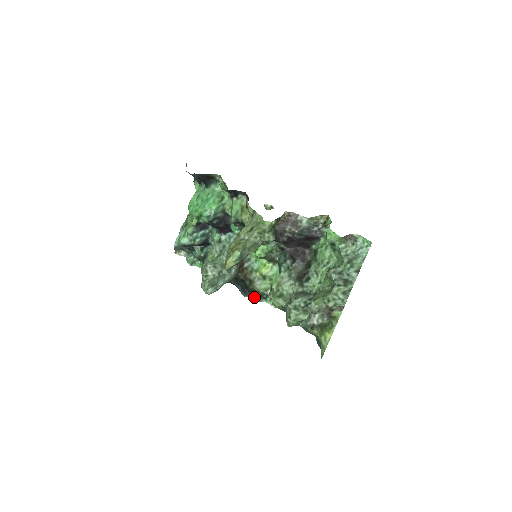
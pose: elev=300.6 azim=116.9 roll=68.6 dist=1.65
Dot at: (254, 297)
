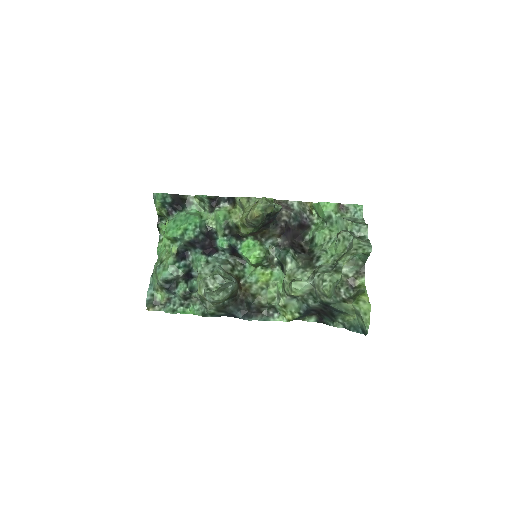
Dot at: (259, 318)
